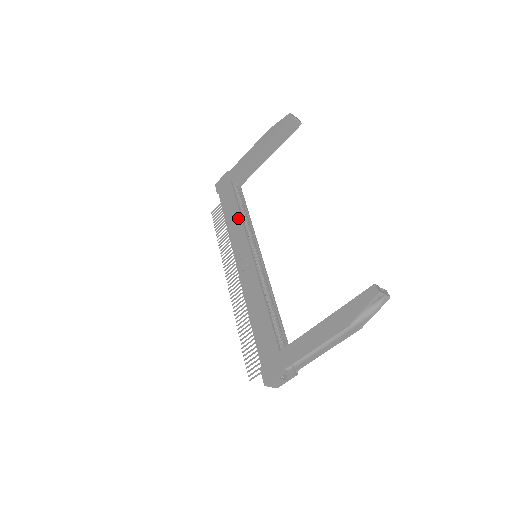
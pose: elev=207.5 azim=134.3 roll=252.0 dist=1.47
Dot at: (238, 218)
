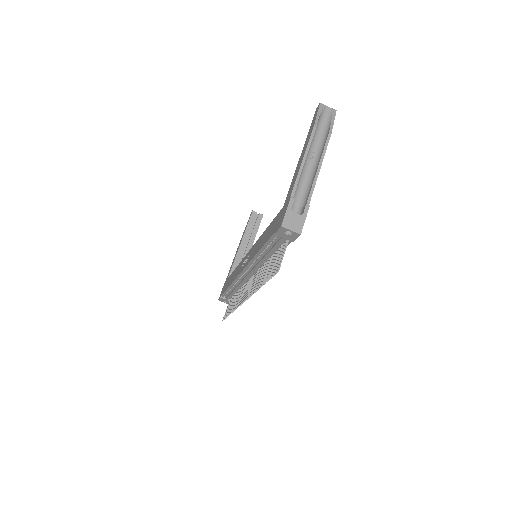
Dot at: (236, 269)
